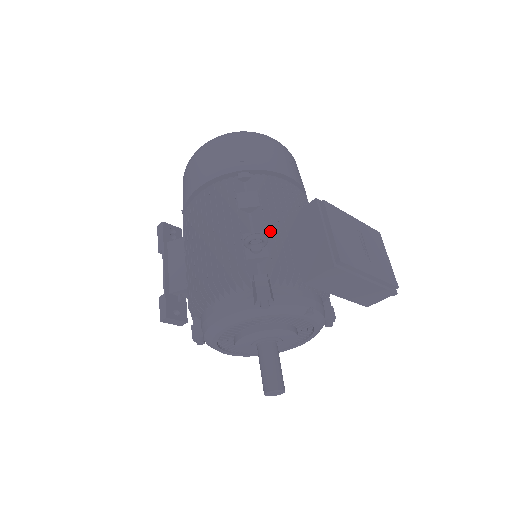
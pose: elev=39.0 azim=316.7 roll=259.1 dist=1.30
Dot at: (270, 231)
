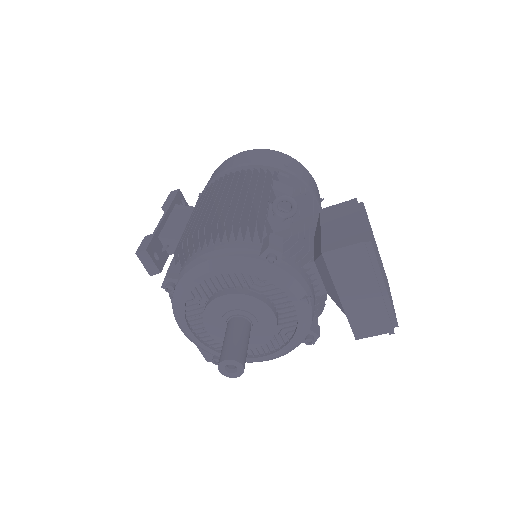
Dot at: (295, 216)
